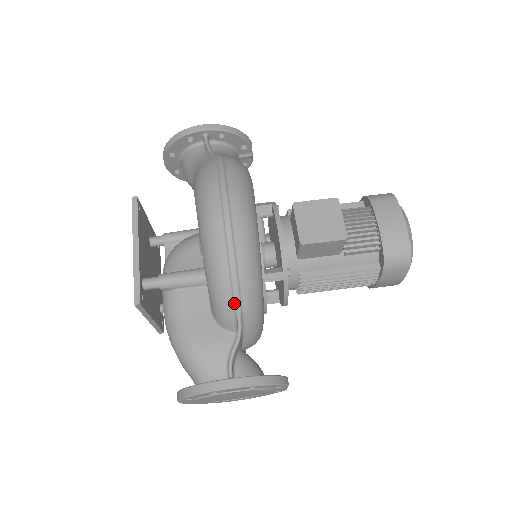
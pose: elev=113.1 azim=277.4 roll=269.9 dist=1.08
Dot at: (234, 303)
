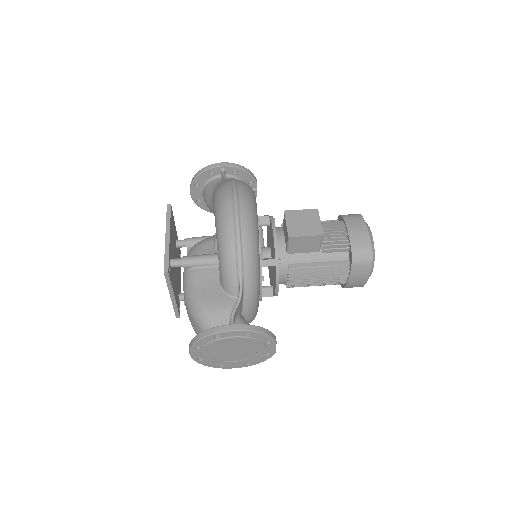
Dot at: (238, 270)
